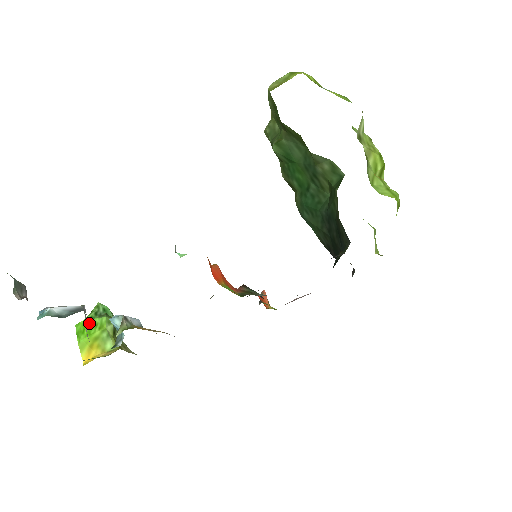
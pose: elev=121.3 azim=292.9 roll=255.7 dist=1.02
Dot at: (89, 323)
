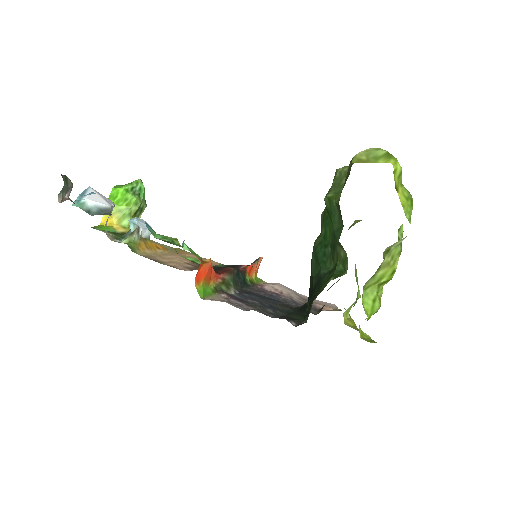
Dot at: (123, 194)
